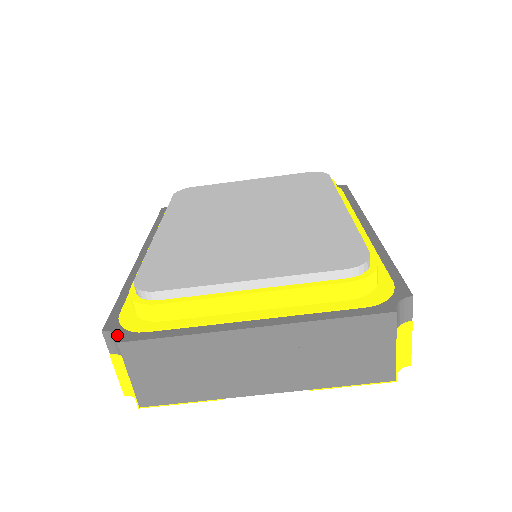
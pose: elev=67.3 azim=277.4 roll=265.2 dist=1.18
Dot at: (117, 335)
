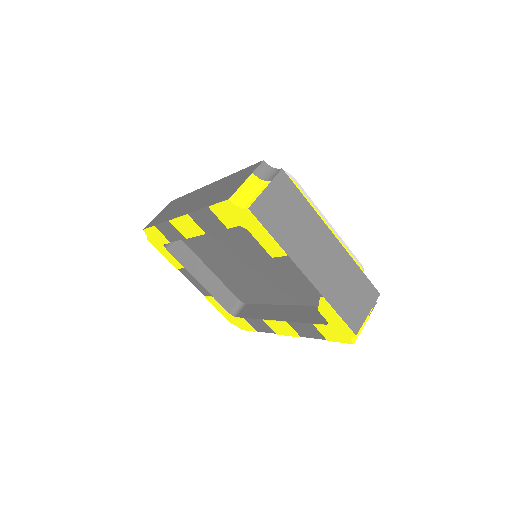
Dot at: (276, 168)
